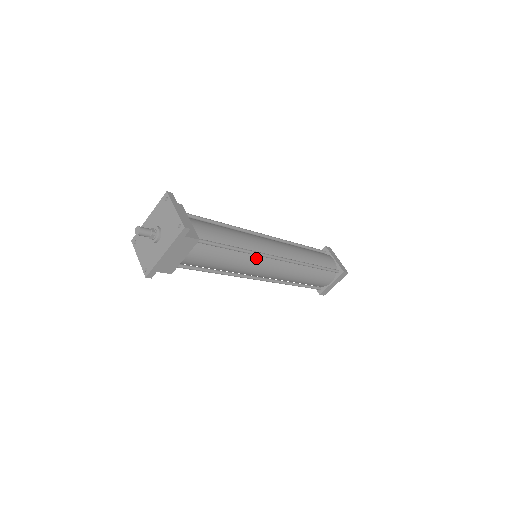
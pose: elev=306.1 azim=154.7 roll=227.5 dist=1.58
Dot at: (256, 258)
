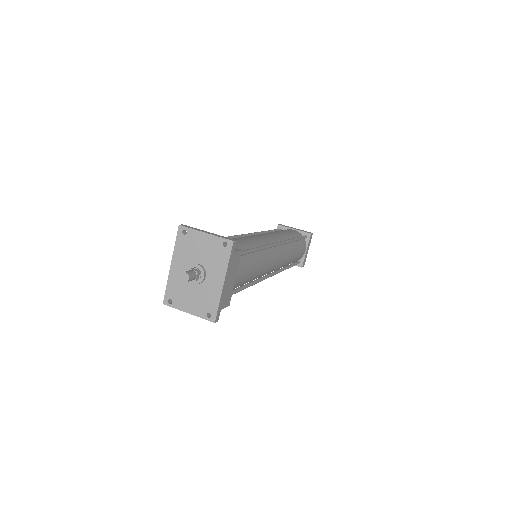
Dot at: (268, 252)
